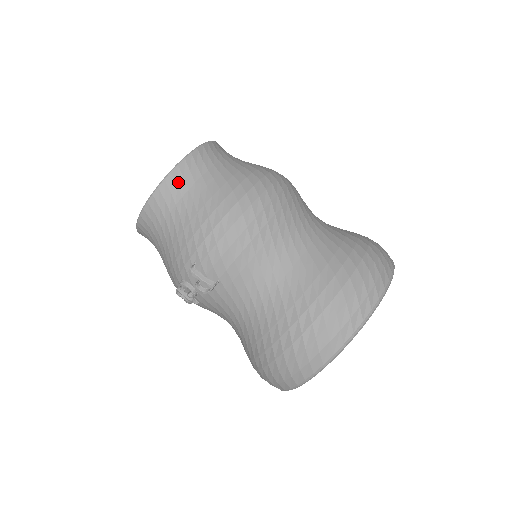
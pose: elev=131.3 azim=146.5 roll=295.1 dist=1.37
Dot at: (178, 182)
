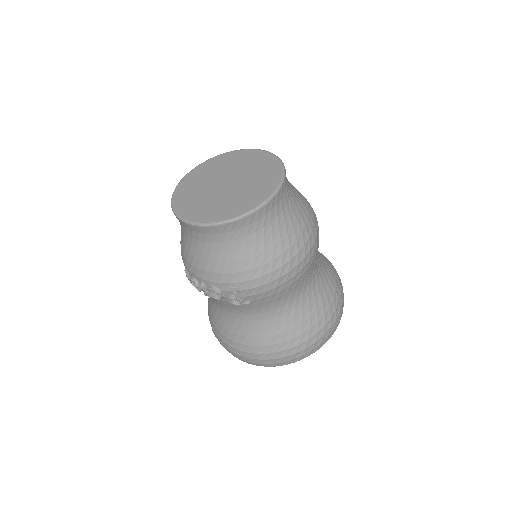
Dot at: (259, 218)
